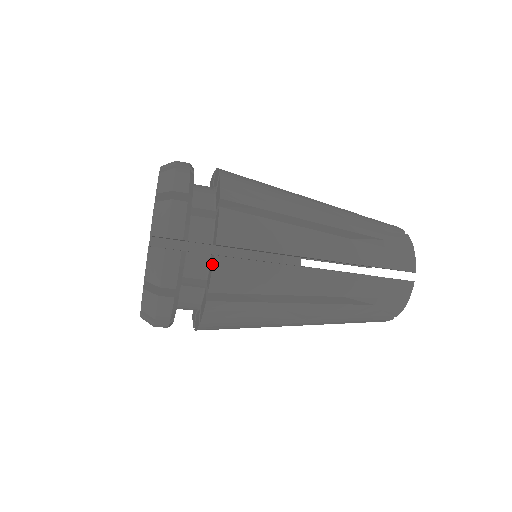
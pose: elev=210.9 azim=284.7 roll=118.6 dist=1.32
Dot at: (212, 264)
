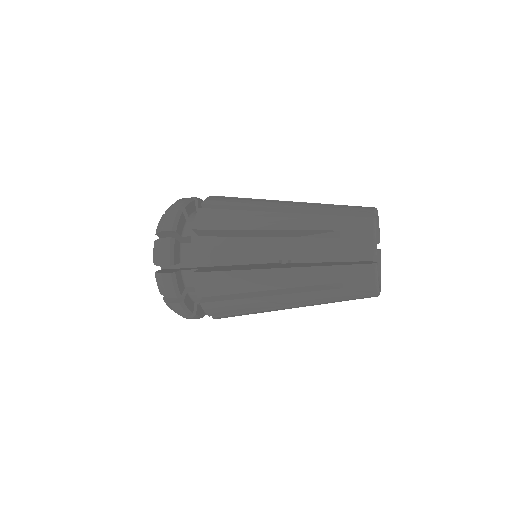
Dot at: occluded
